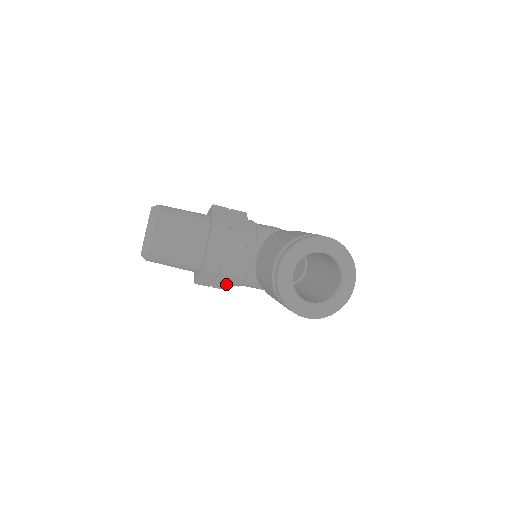
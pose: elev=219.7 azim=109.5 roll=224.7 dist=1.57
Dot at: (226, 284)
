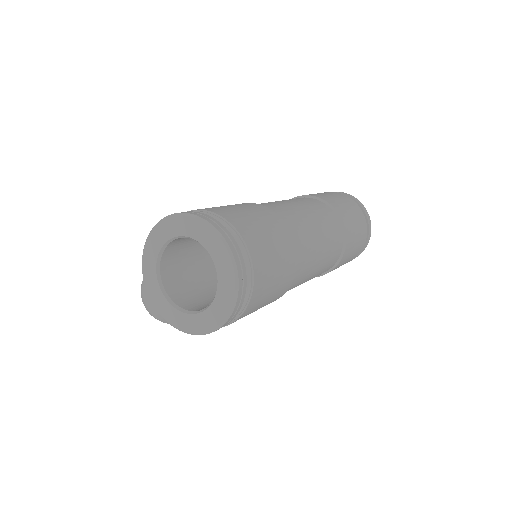
Dot at: occluded
